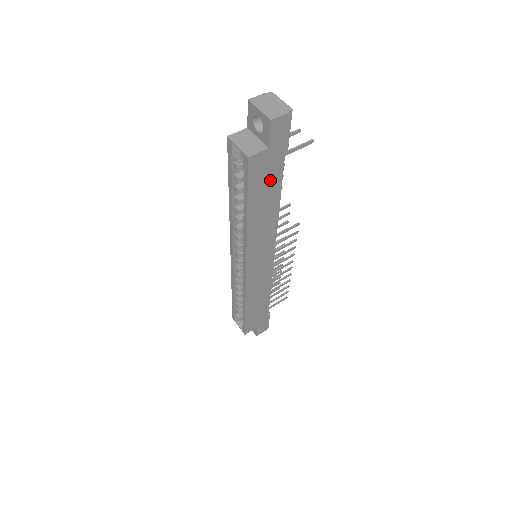
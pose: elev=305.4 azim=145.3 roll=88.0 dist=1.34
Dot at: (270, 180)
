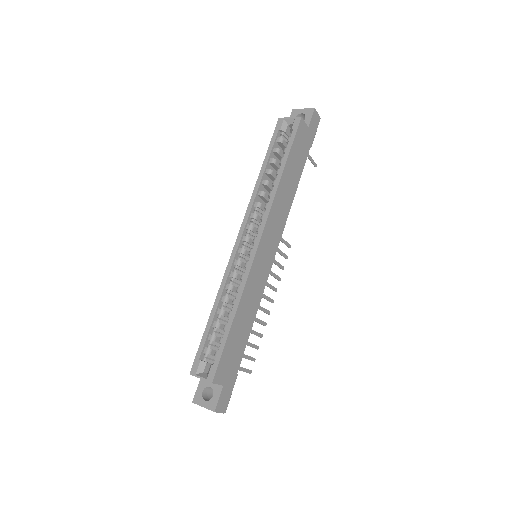
Dot at: (300, 156)
